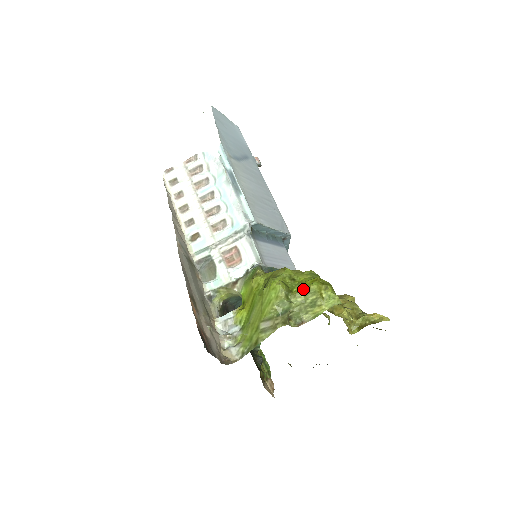
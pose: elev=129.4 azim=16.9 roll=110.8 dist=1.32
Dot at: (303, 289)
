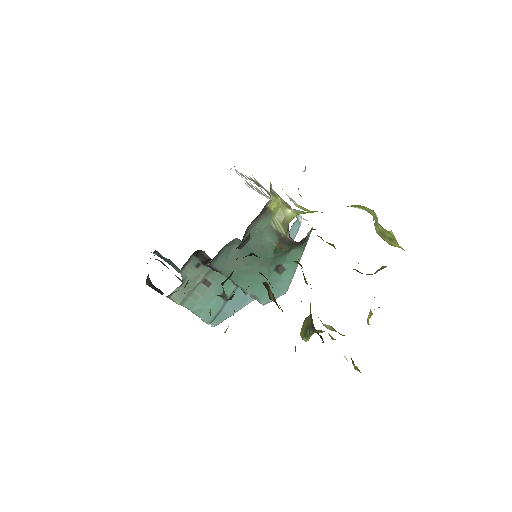
Dot at: occluded
